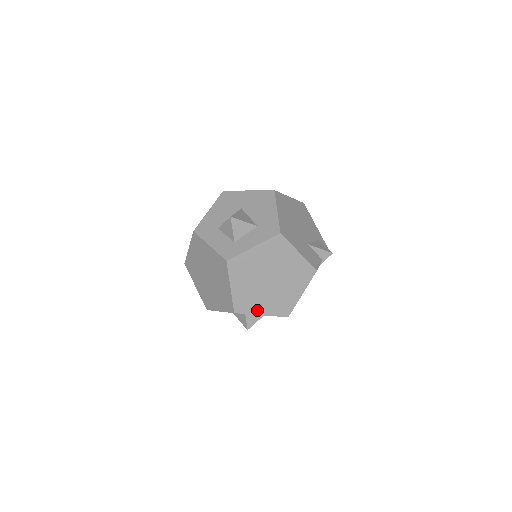
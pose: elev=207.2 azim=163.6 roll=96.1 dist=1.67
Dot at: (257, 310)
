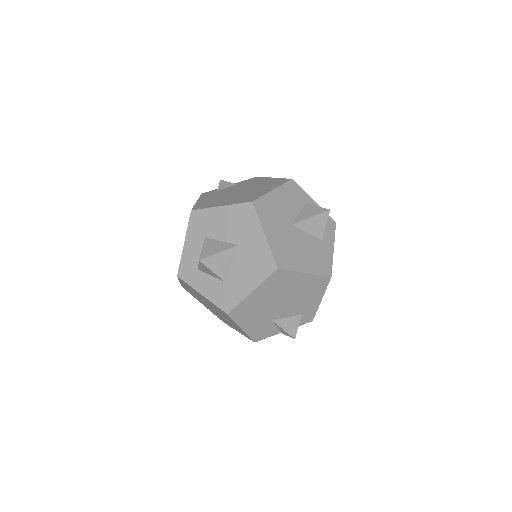
Dot at: (200, 301)
